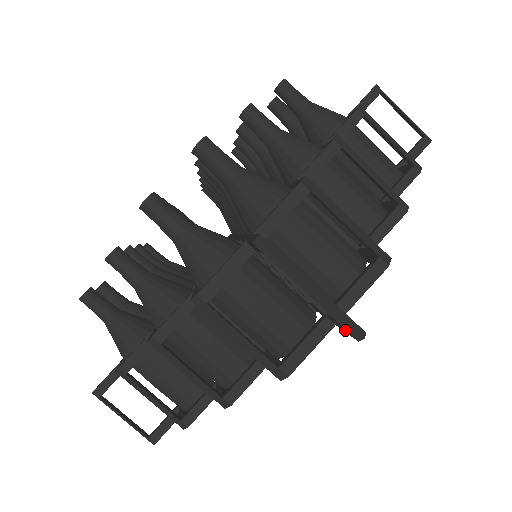
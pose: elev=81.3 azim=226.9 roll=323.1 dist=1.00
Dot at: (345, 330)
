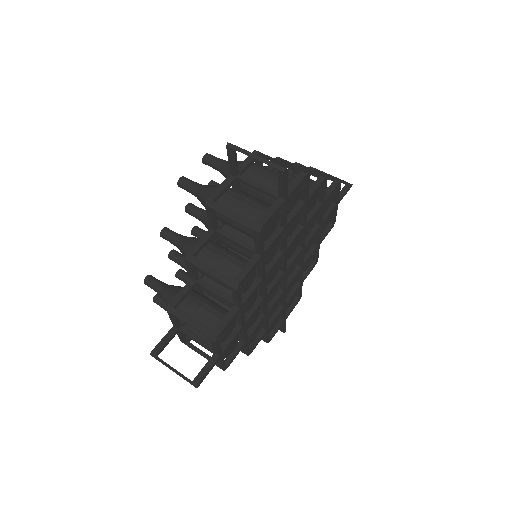
Dot at: (279, 175)
